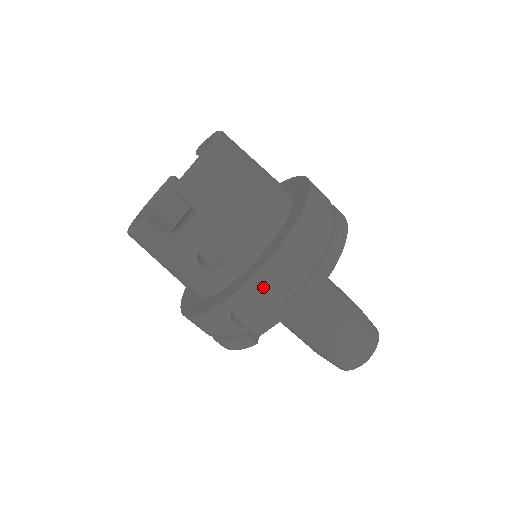
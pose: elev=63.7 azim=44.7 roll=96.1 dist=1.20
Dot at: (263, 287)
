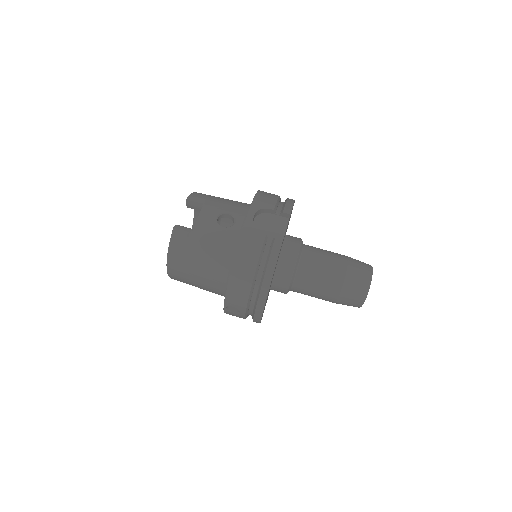
Dot at: (262, 204)
